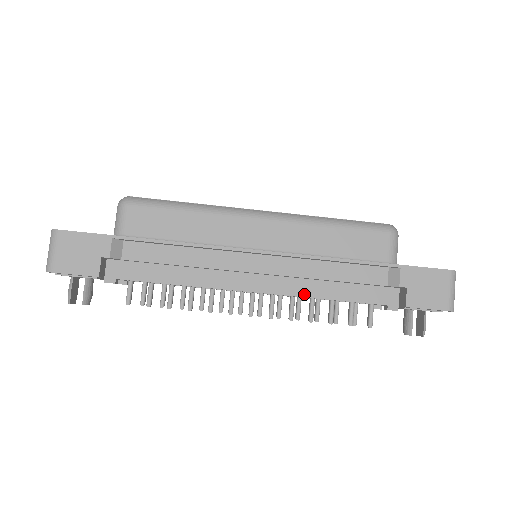
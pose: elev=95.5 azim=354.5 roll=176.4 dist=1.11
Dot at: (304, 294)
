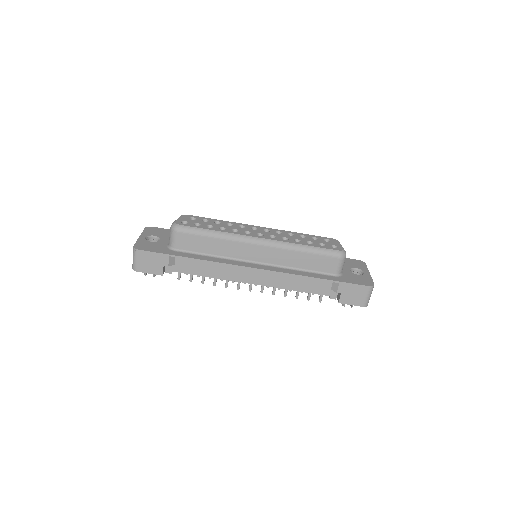
Dot at: (281, 287)
